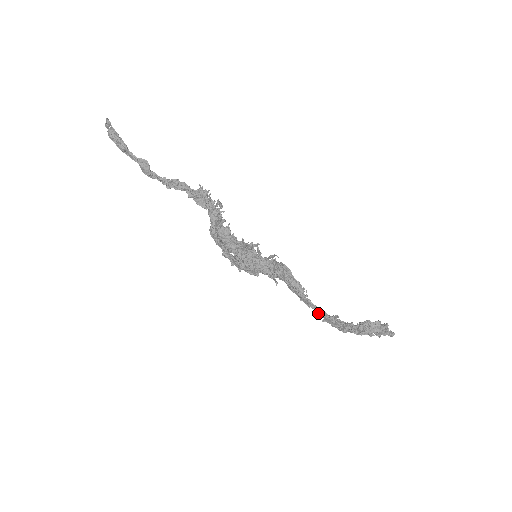
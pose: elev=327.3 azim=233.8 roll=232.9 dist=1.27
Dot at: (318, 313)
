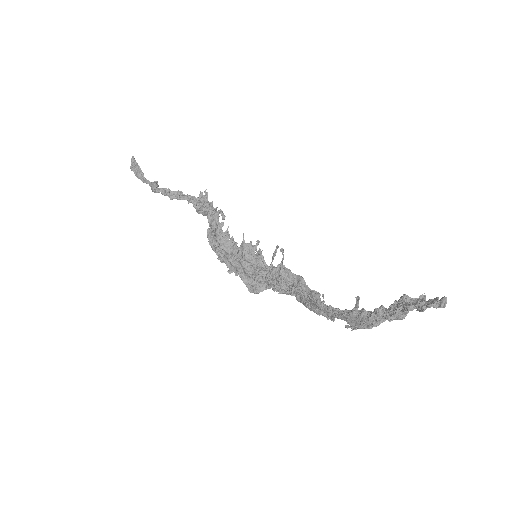
Dot at: (338, 316)
